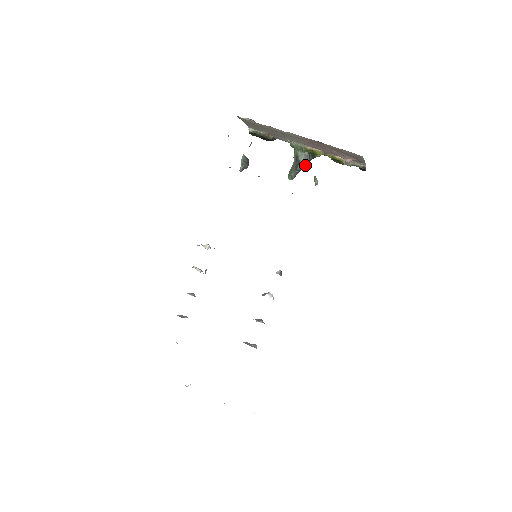
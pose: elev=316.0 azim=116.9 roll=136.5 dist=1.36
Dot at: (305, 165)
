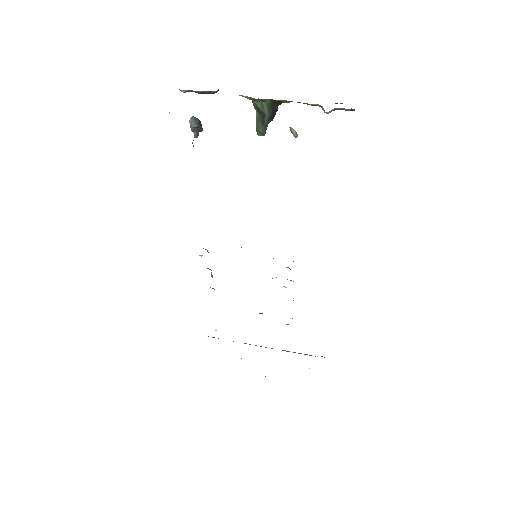
Dot at: (273, 115)
